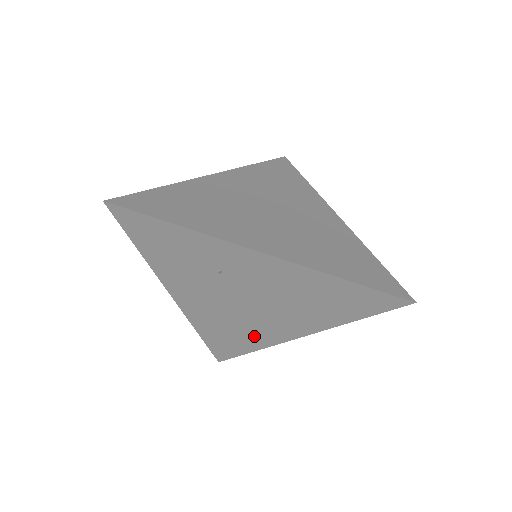
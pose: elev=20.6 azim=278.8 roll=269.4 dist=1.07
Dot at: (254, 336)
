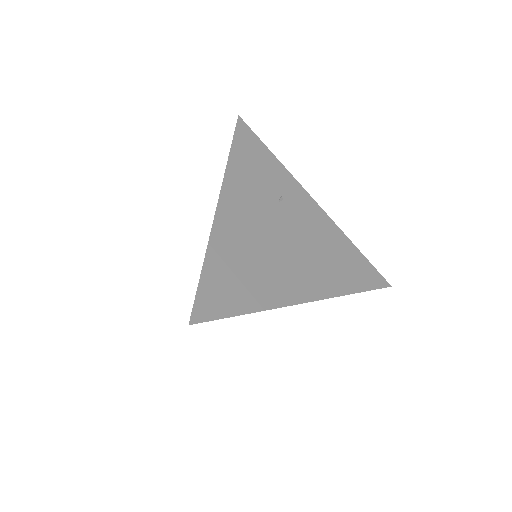
Dot at: (267, 285)
